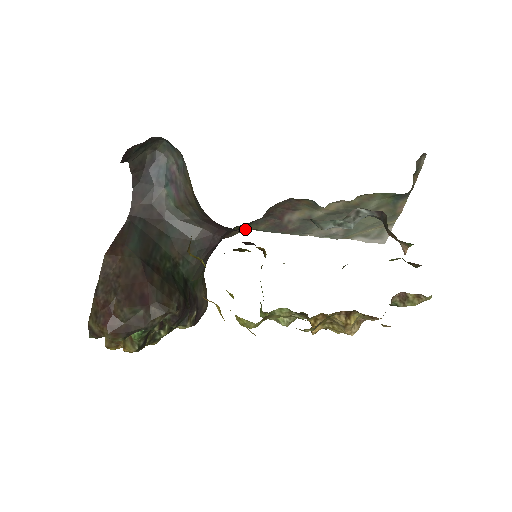
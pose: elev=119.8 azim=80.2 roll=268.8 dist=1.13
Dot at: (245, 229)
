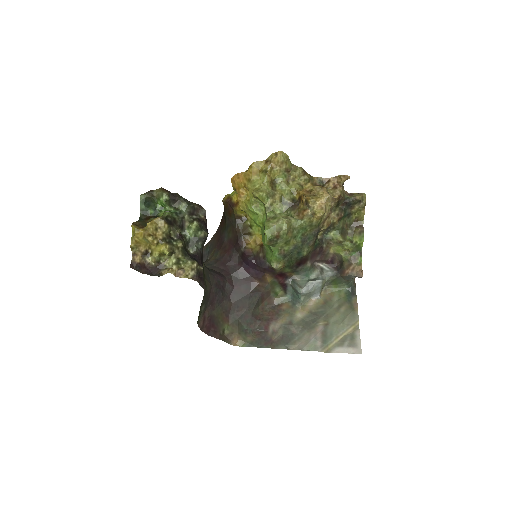
Dot at: (243, 283)
